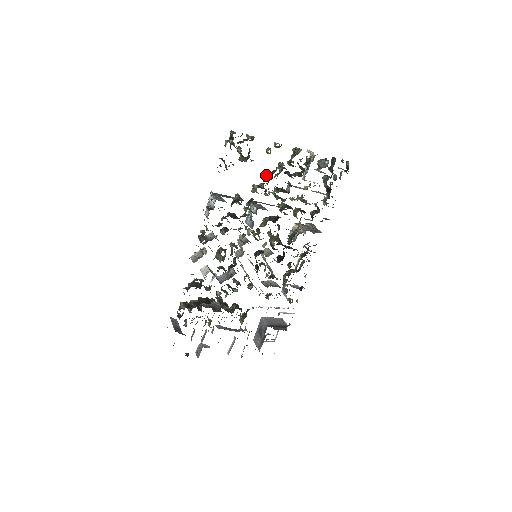
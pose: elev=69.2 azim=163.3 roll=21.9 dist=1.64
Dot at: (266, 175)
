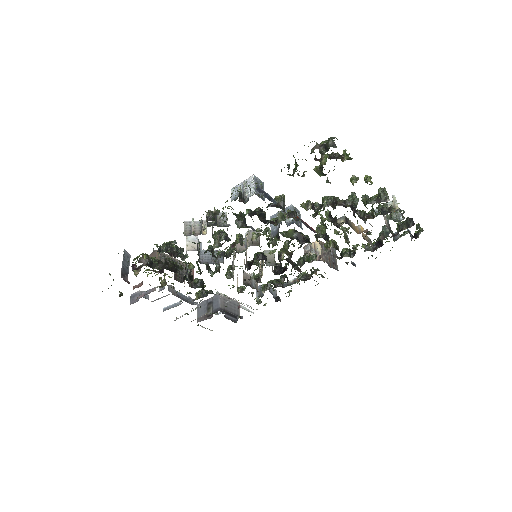
Dot at: (330, 200)
